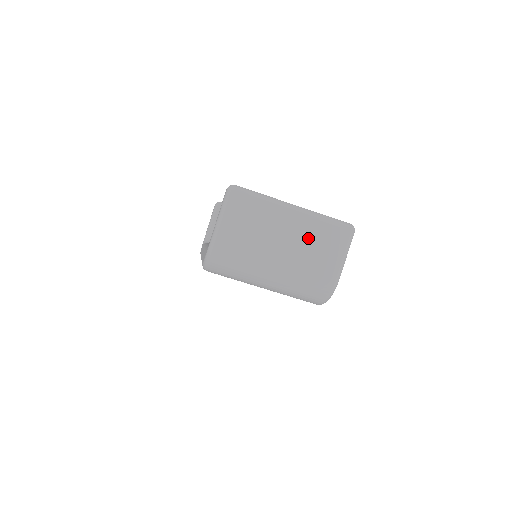
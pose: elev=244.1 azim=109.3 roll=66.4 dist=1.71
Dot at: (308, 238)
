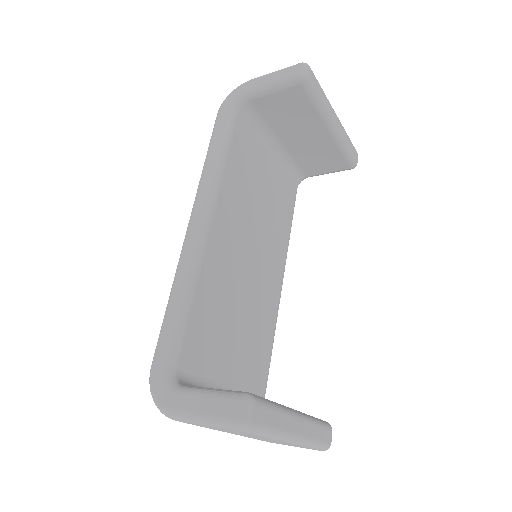
Dot at: occluded
